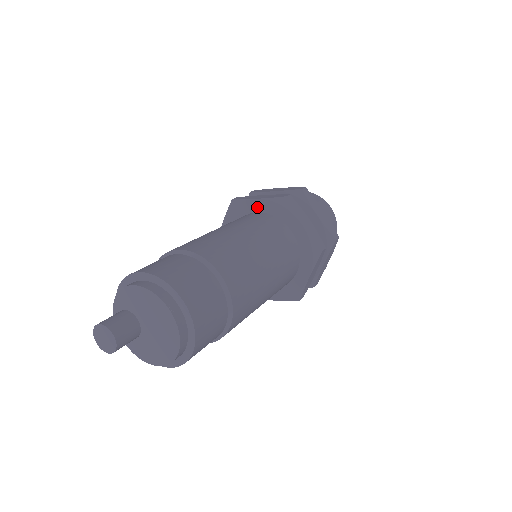
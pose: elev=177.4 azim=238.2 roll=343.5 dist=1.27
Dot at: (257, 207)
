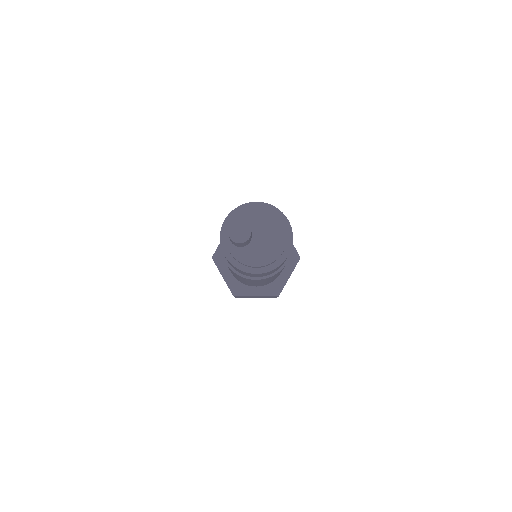
Dot at: occluded
